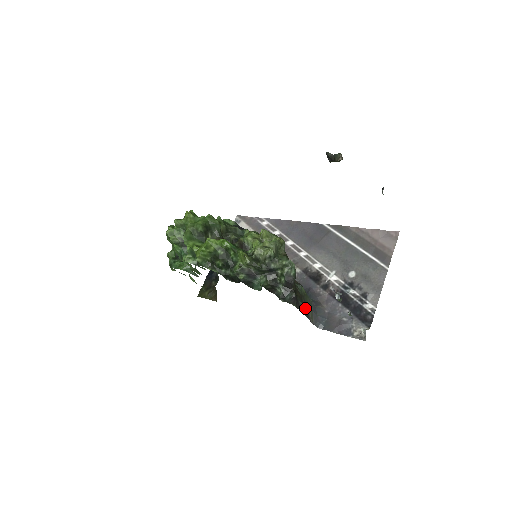
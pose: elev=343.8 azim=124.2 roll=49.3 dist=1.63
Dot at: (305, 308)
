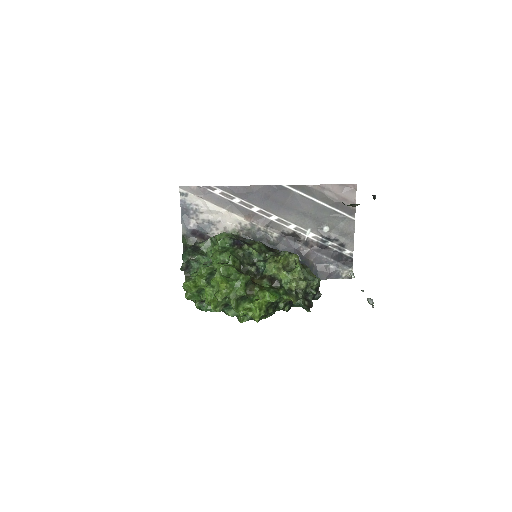
Dot at: occluded
